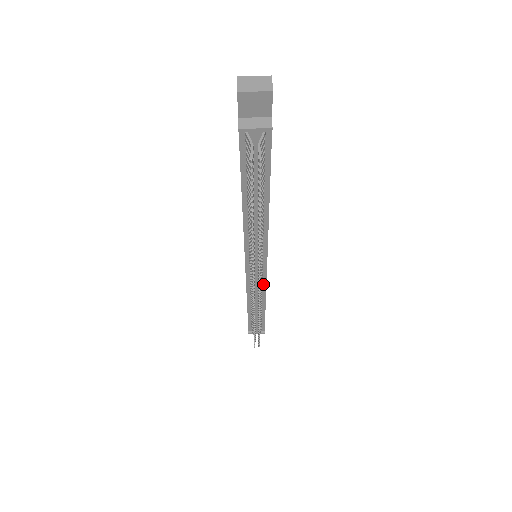
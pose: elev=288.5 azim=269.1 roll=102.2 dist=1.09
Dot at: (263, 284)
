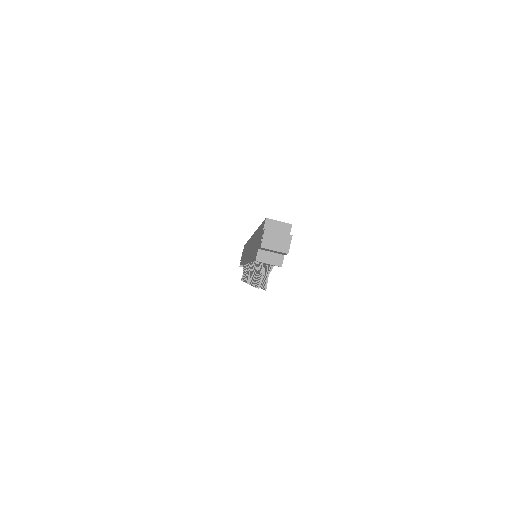
Dot at: occluded
